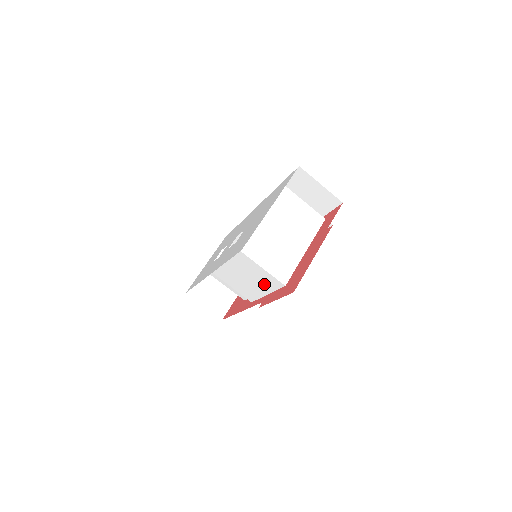
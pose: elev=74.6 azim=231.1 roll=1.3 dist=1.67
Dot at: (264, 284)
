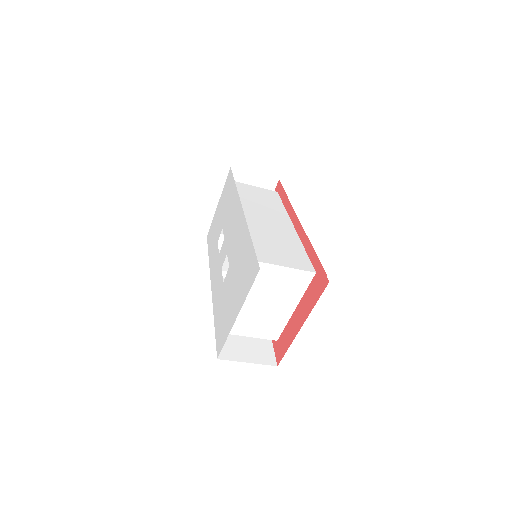
Dot at: occluded
